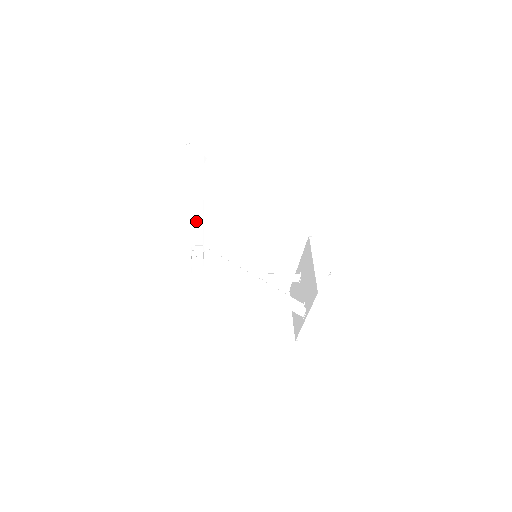
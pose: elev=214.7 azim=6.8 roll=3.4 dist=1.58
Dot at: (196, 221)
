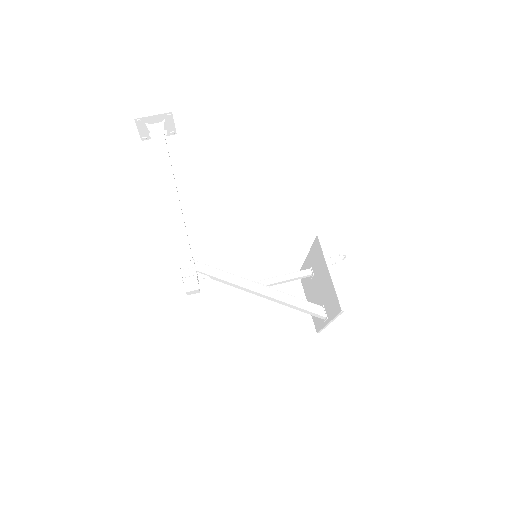
Dot at: (176, 228)
